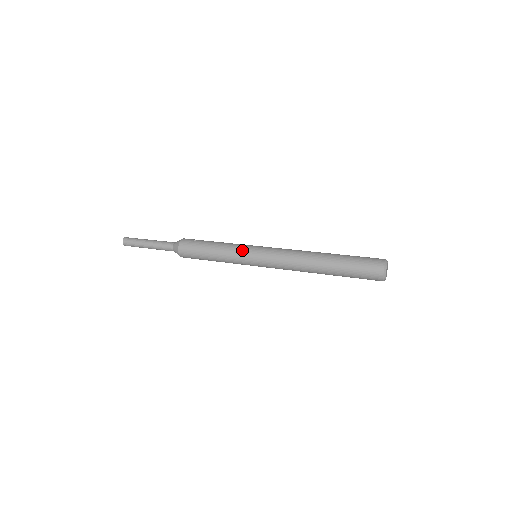
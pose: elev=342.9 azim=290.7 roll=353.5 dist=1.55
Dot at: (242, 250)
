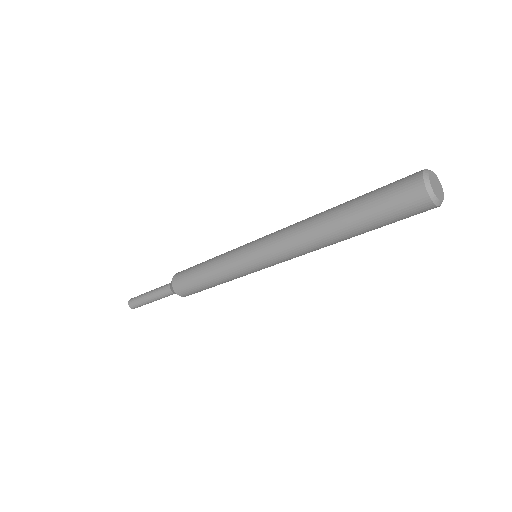
Dot at: (234, 251)
